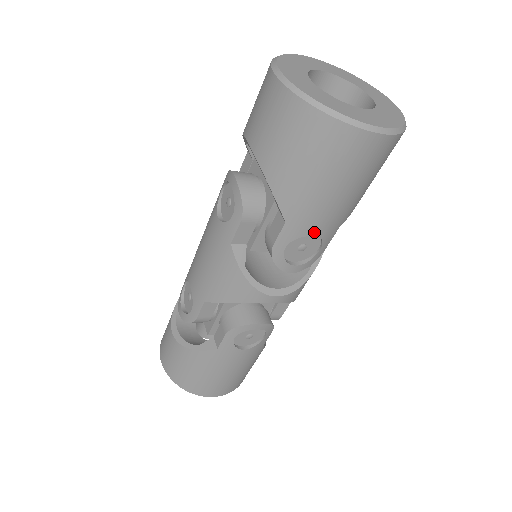
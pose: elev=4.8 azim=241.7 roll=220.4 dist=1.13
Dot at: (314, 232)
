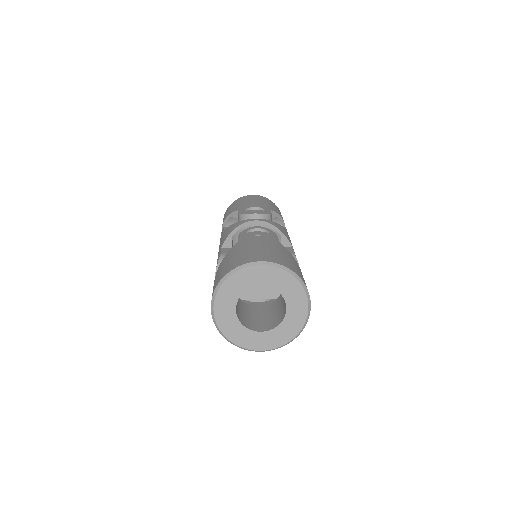
Dot at: occluded
